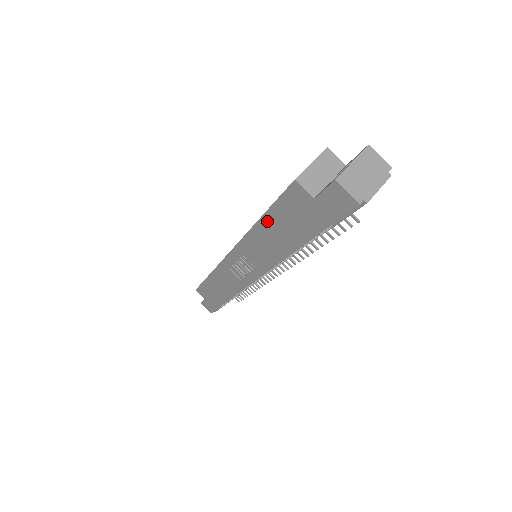
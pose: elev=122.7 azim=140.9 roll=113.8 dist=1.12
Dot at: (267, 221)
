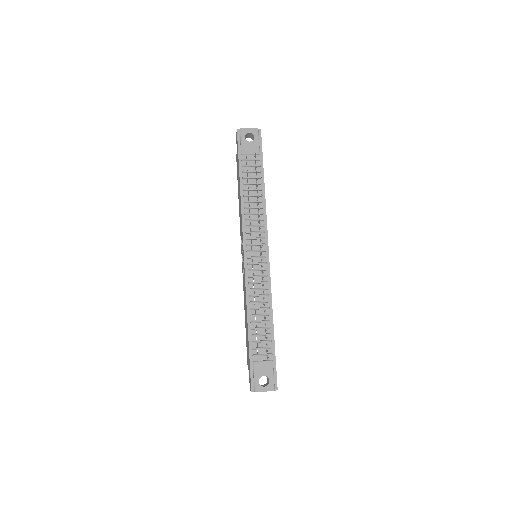
Dot at: occluded
